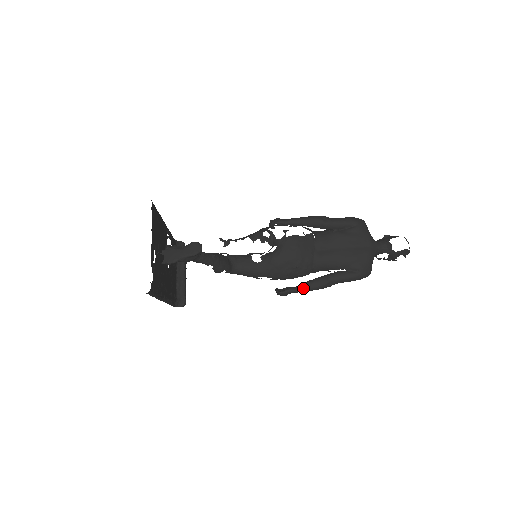
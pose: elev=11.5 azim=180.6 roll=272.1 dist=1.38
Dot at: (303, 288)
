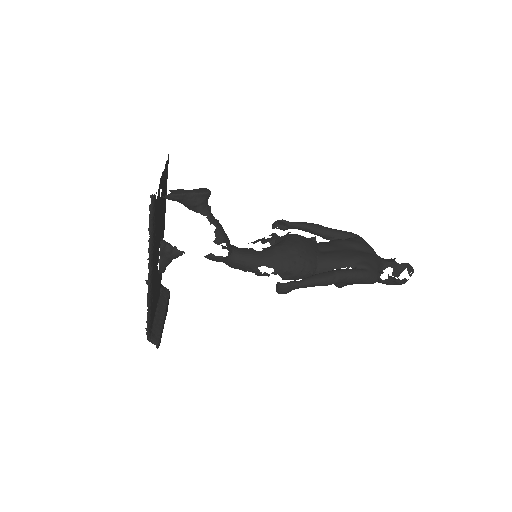
Dot at: (307, 279)
